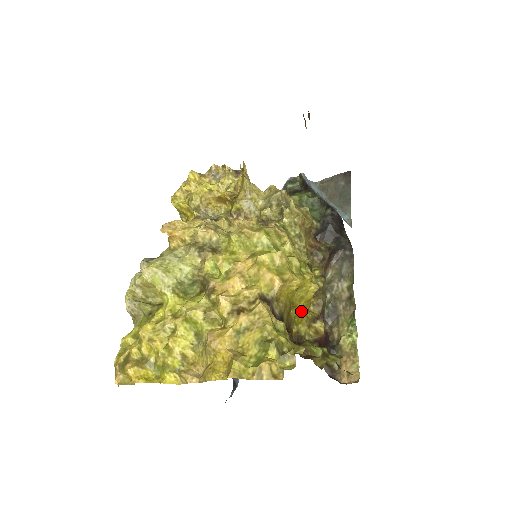
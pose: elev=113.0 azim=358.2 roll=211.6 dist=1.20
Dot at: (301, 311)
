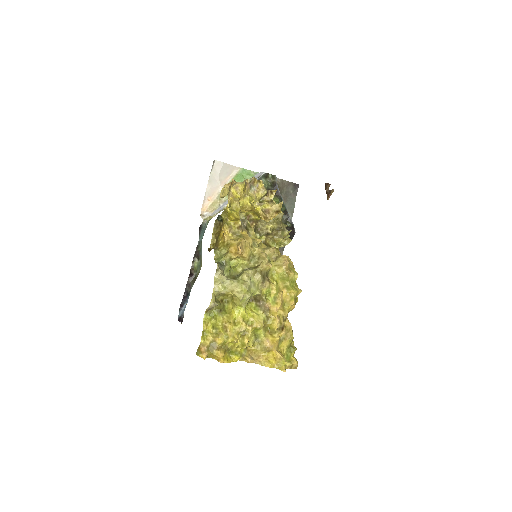
Dot at: occluded
